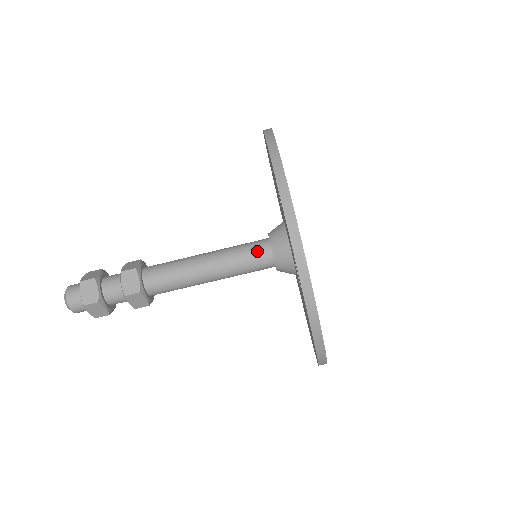
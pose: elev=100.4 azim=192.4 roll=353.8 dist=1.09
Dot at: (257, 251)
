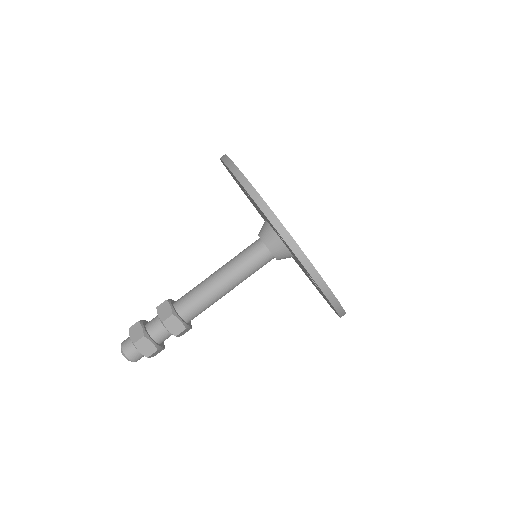
Dot at: (259, 257)
